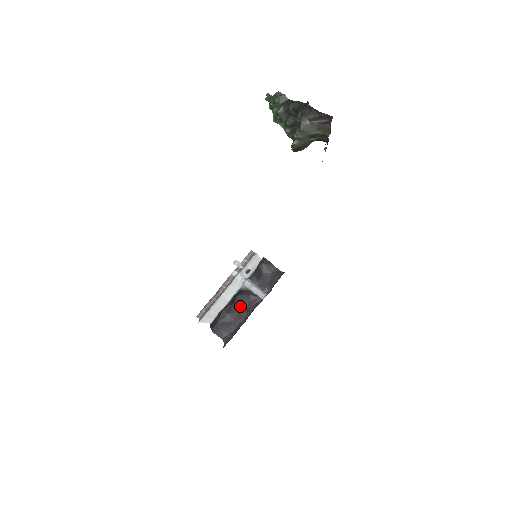
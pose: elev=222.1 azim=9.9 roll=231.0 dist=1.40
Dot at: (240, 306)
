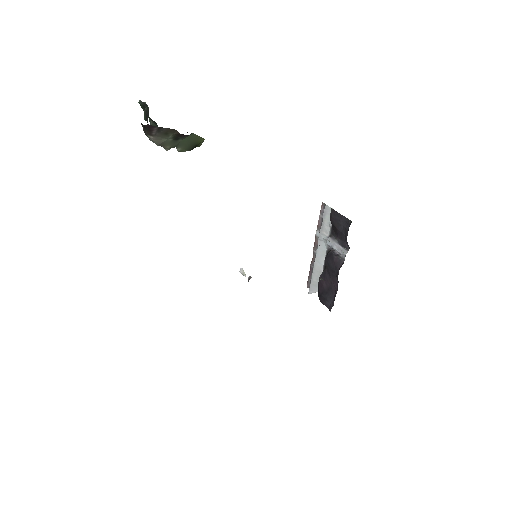
Dot at: (330, 271)
